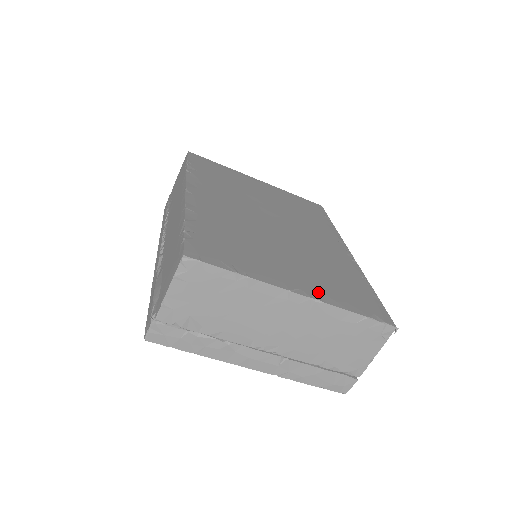
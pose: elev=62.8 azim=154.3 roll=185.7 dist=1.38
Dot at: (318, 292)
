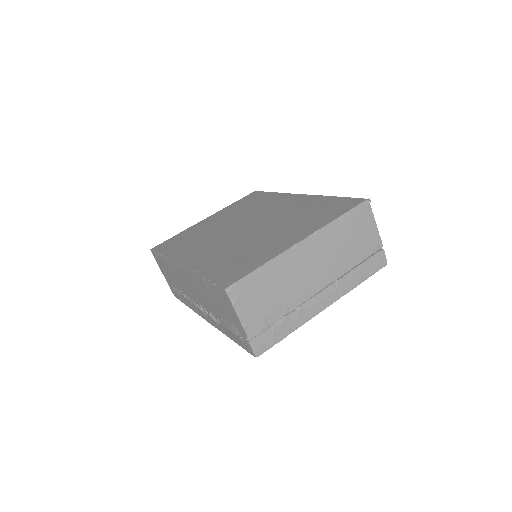
Dot at: (310, 229)
